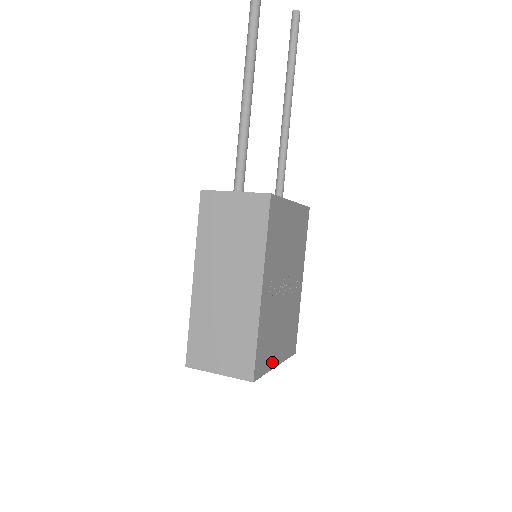
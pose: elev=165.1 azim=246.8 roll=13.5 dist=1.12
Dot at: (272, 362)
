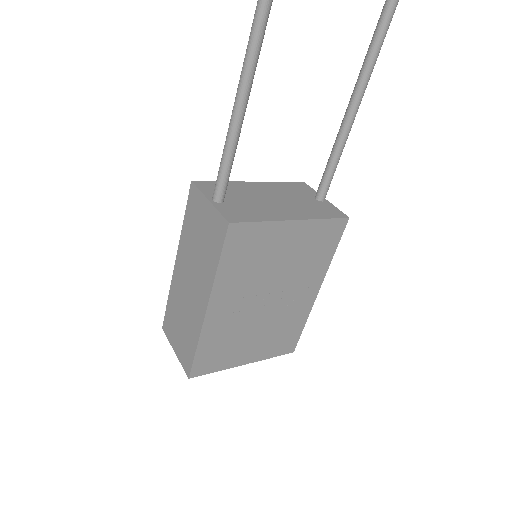
Dot at: (233, 362)
